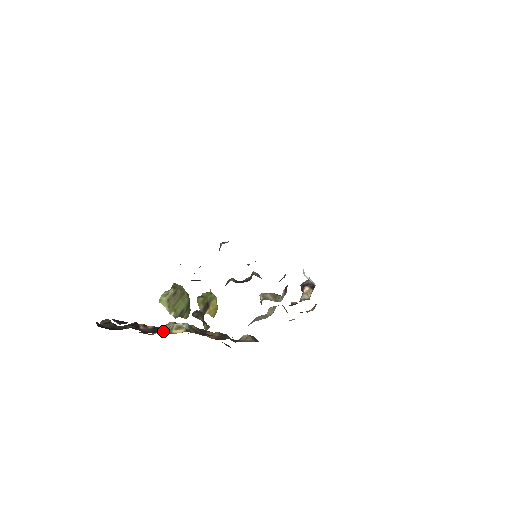
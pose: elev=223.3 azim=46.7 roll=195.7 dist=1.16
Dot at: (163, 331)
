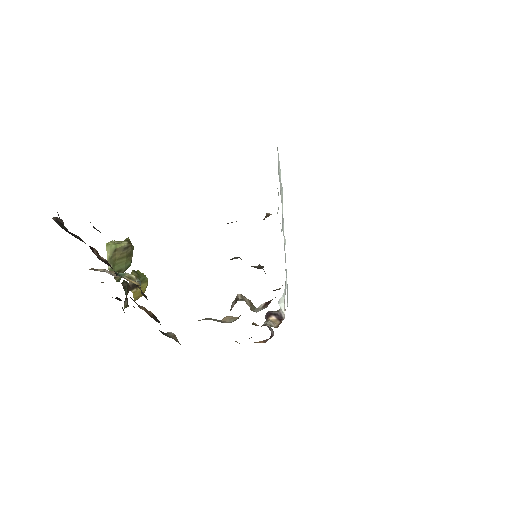
Dot at: (114, 271)
